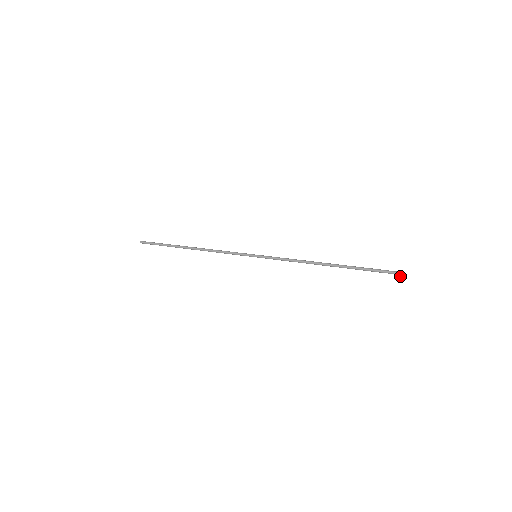
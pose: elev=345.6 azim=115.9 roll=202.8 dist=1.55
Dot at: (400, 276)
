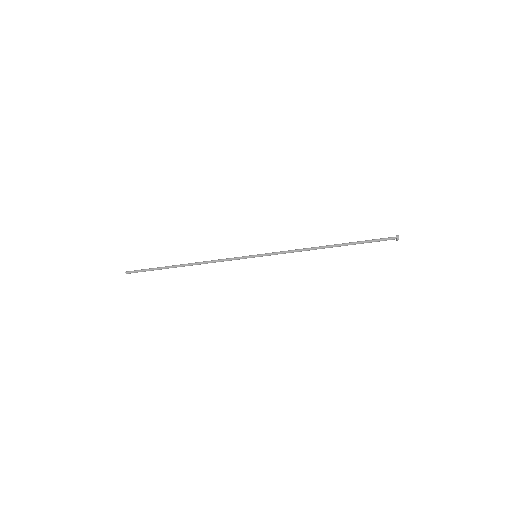
Dot at: (398, 239)
